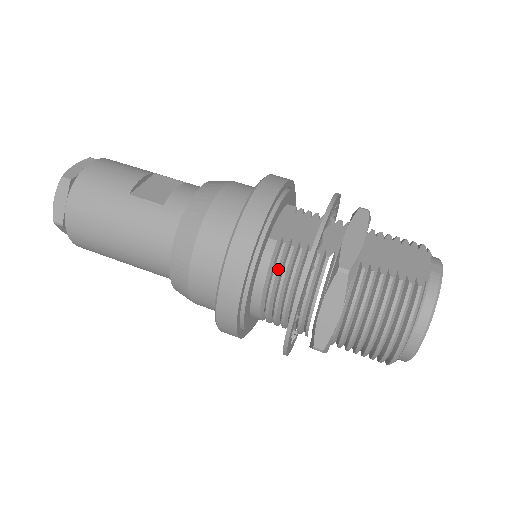
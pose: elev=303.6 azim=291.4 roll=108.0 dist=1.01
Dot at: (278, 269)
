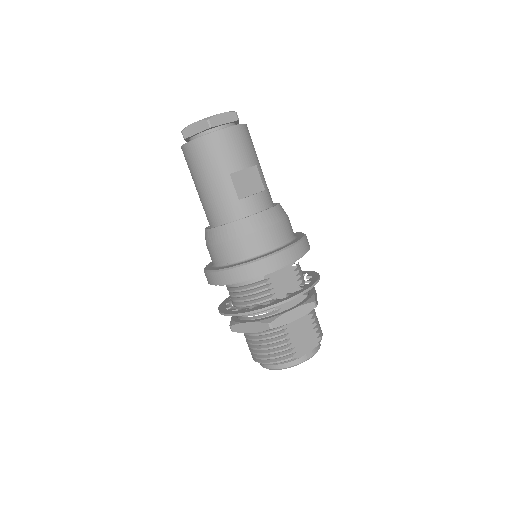
Dot at: (251, 289)
